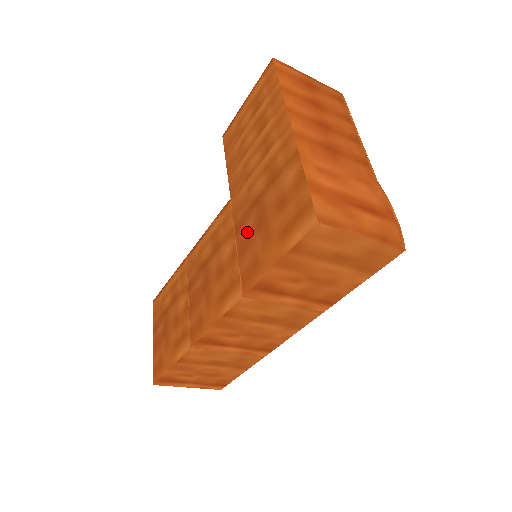
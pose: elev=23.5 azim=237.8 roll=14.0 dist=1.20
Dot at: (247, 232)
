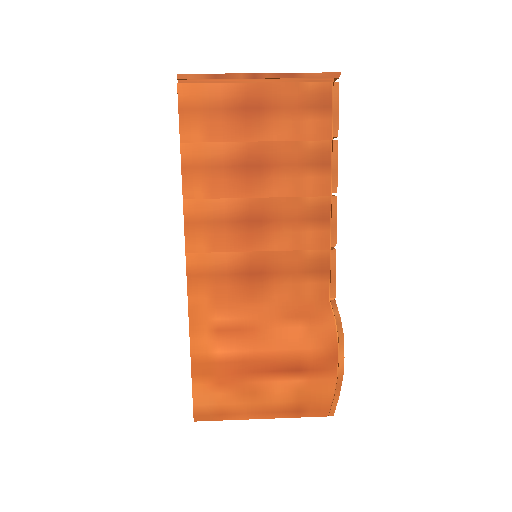
Dot at: occluded
